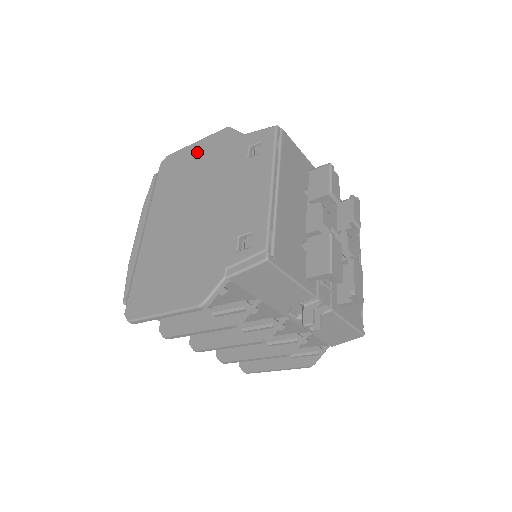
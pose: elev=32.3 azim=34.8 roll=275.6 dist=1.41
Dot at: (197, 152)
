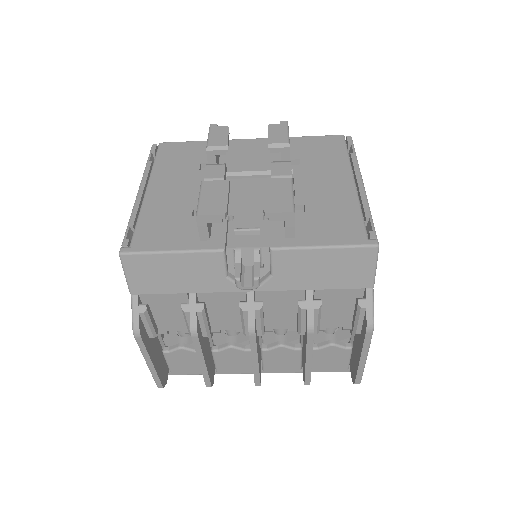
Dot at: occluded
